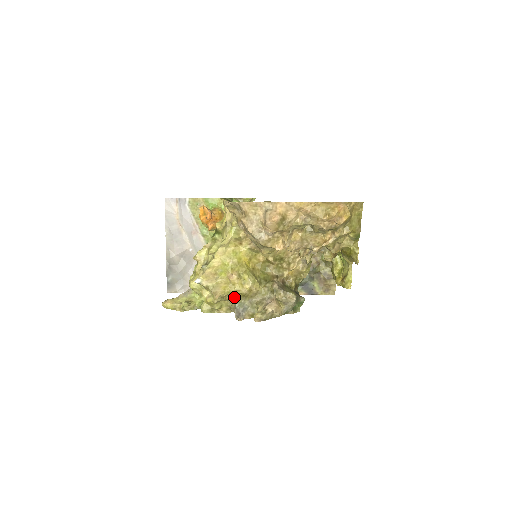
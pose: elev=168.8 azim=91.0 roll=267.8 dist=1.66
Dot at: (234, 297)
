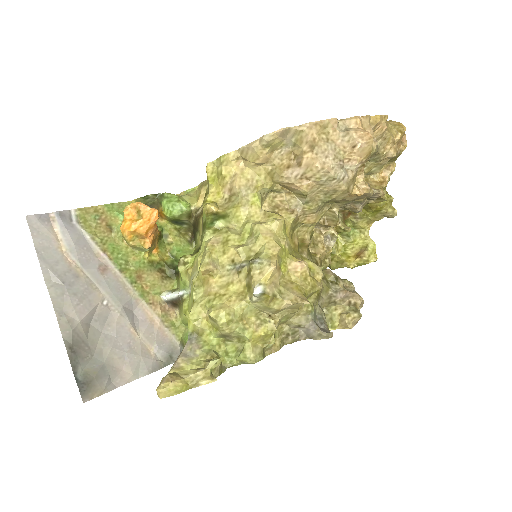
Dot at: (303, 305)
